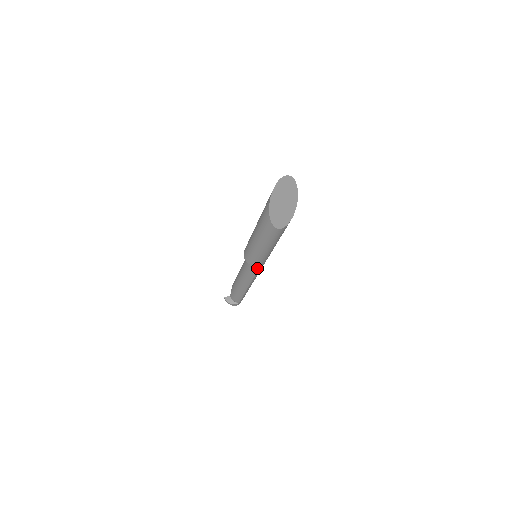
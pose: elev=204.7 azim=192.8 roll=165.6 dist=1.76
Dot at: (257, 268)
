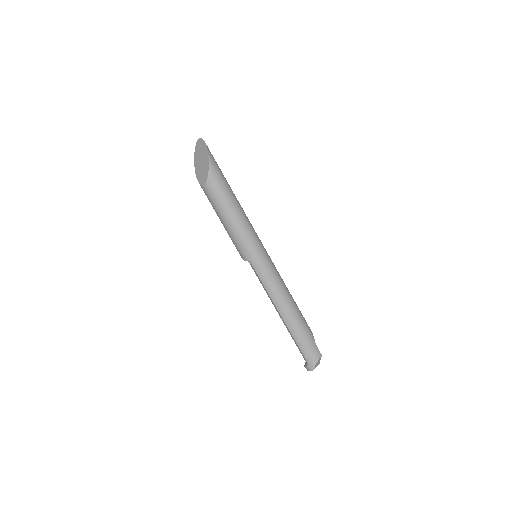
Dot at: (252, 266)
